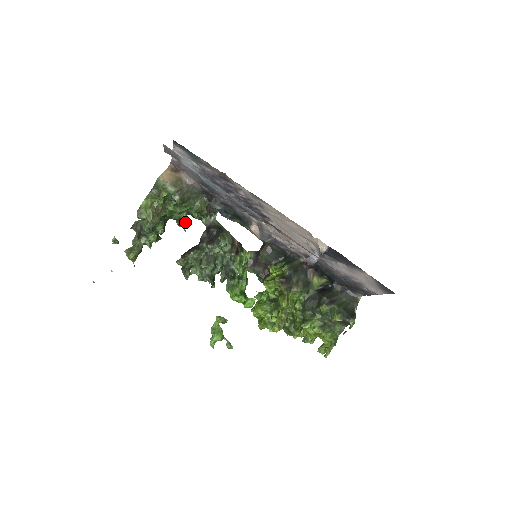
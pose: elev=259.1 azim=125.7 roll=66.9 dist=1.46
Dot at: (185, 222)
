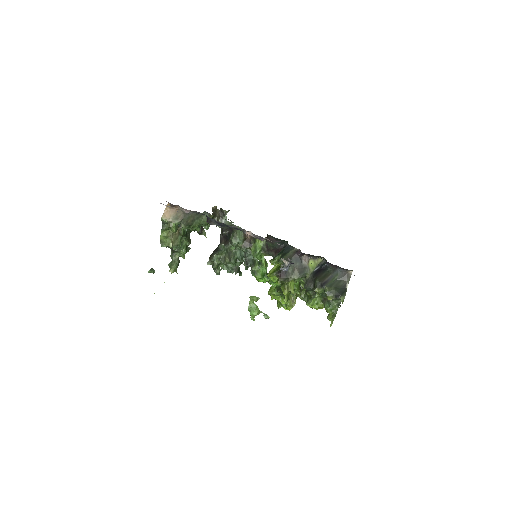
Dot at: (204, 230)
